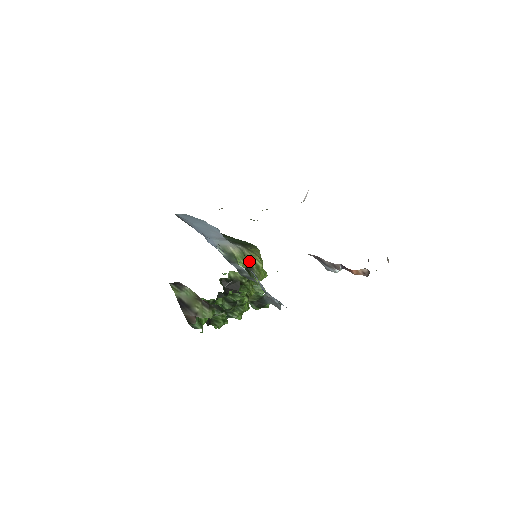
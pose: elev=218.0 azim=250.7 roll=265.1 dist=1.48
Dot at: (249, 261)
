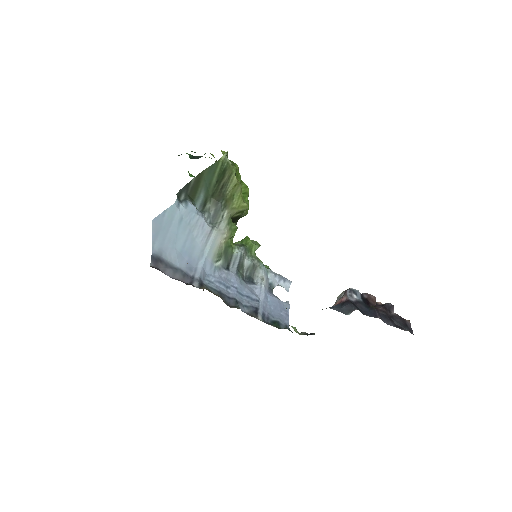
Dot at: (235, 215)
